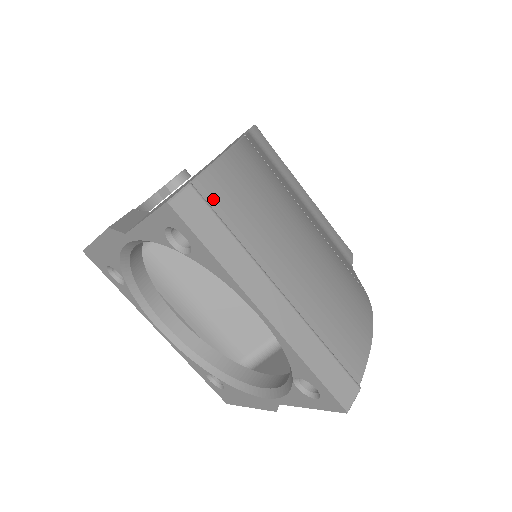
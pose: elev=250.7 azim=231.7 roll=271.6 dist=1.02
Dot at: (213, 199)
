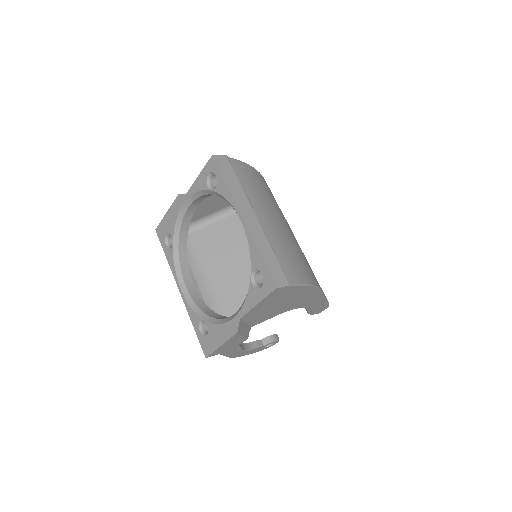
Dot at: (235, 168)
